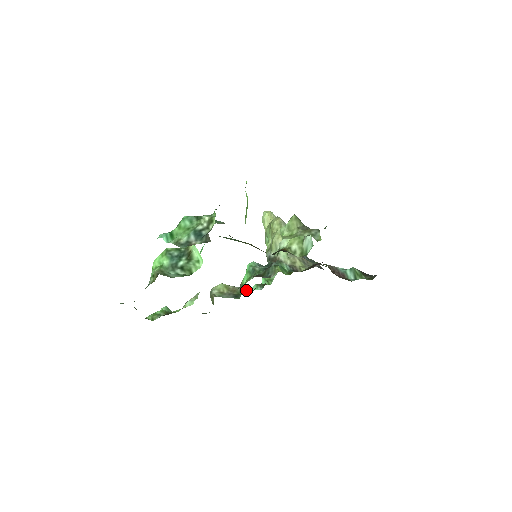
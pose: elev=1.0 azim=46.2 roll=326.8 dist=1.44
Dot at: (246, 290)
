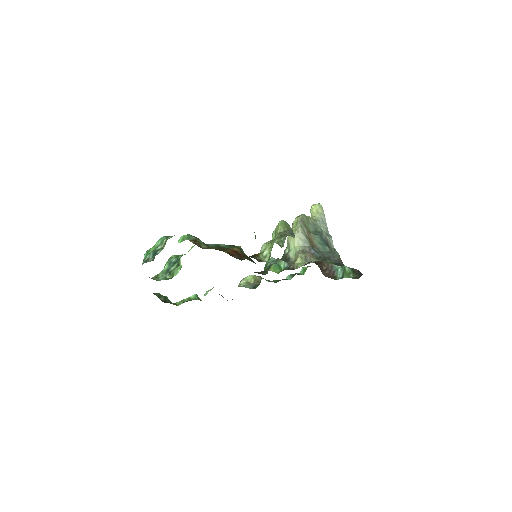
Dot at: (277, 280)
